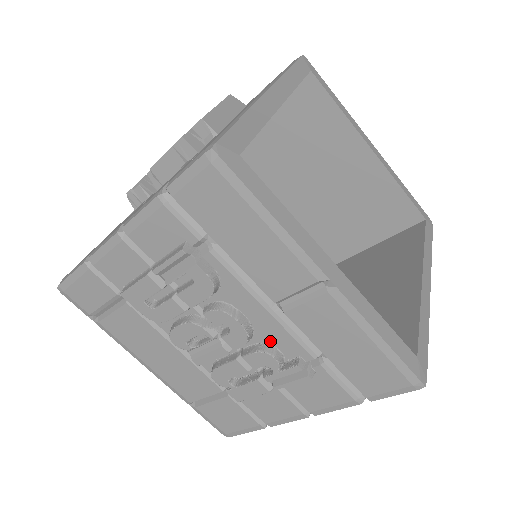
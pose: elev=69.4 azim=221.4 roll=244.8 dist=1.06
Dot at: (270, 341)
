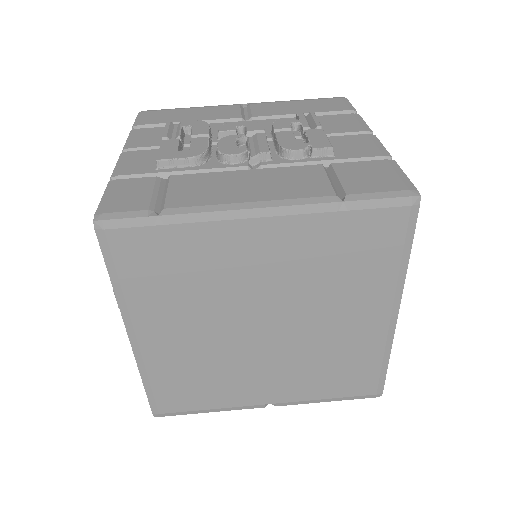
Dot at: occluded
